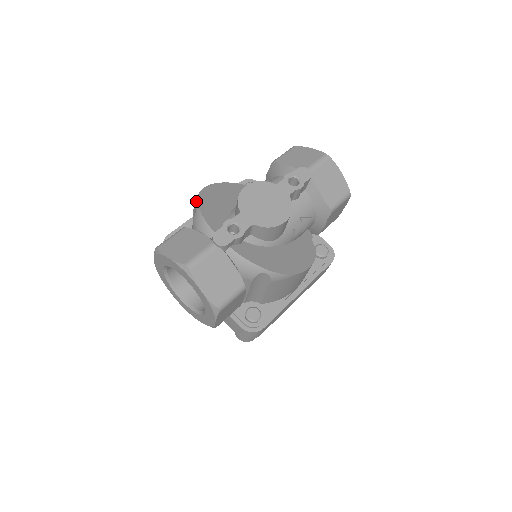
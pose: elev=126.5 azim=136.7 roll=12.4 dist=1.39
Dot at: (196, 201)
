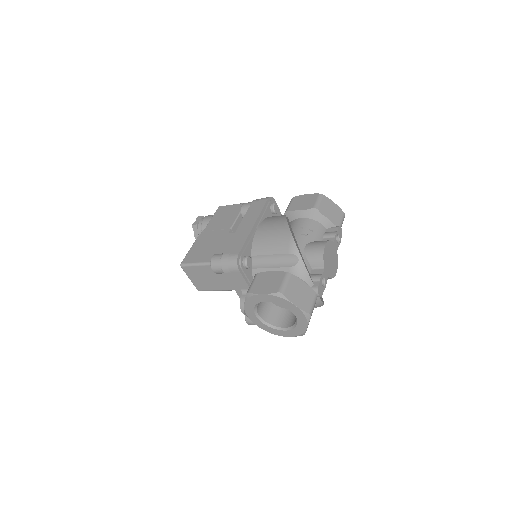
Dot at: (297, 251)
